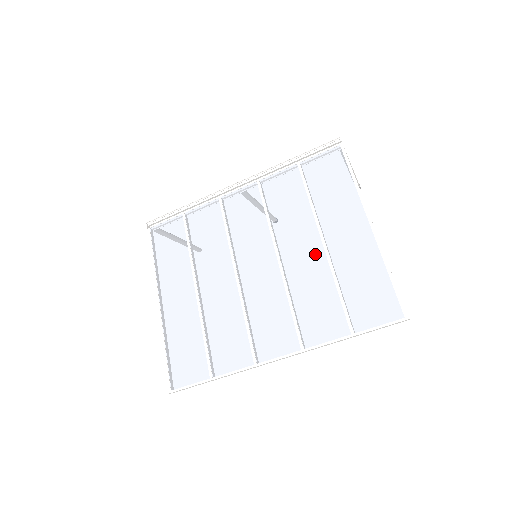
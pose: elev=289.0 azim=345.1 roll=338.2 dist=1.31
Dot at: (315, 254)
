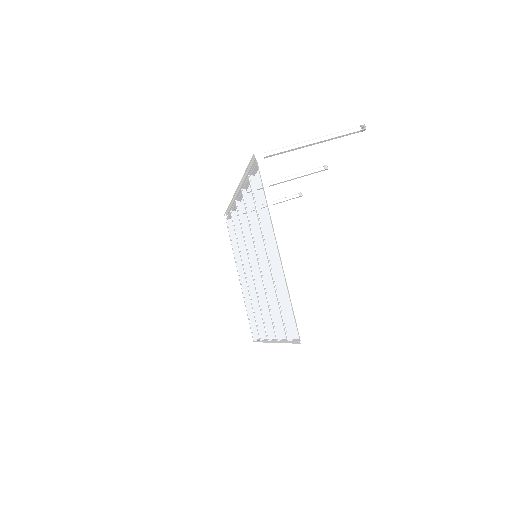
Dot at: (267, 267)
